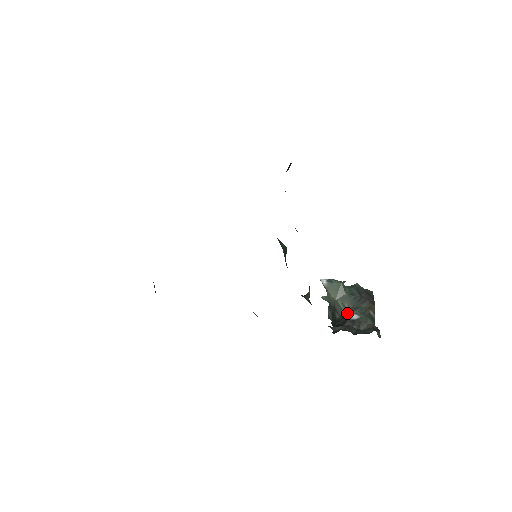
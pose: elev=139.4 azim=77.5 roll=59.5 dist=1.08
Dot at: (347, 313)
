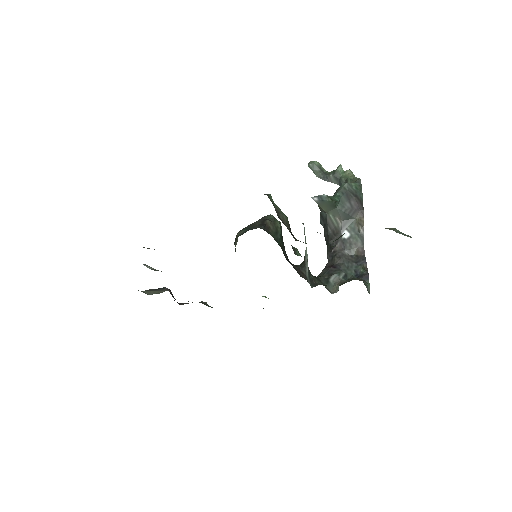
Dot at: (338, 228)
